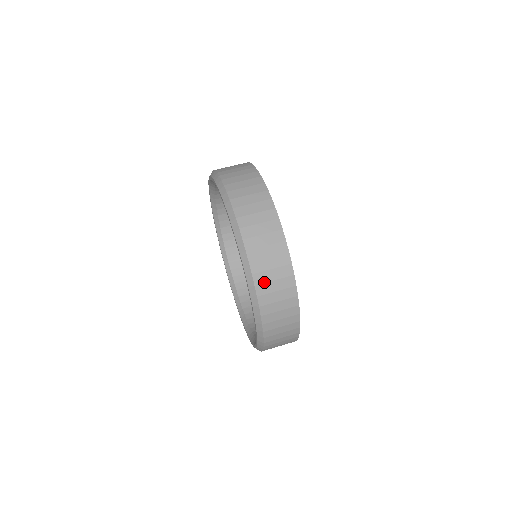
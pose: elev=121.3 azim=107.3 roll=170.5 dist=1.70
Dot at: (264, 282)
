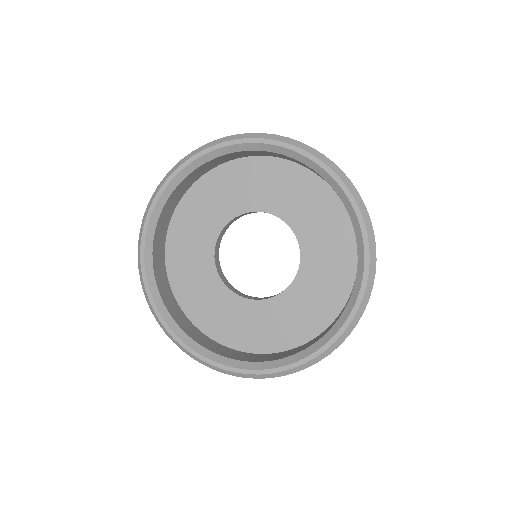
Dot at: occluded
